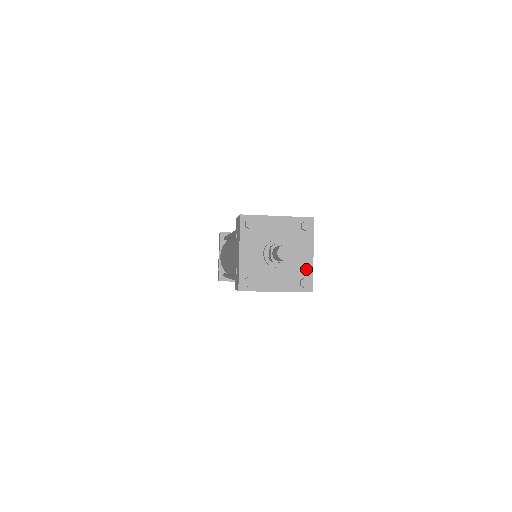
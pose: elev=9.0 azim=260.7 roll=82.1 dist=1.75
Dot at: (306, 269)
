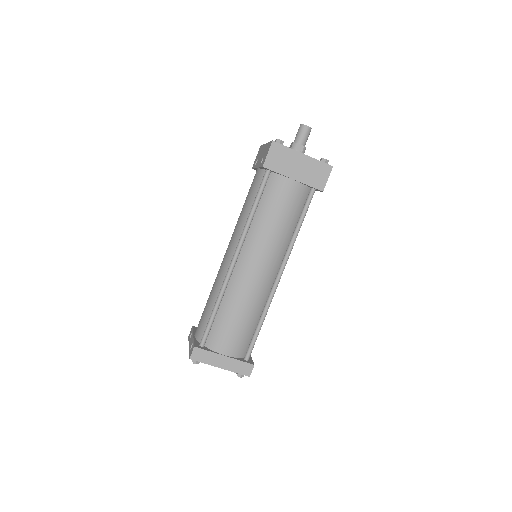
Dot at: occluded
